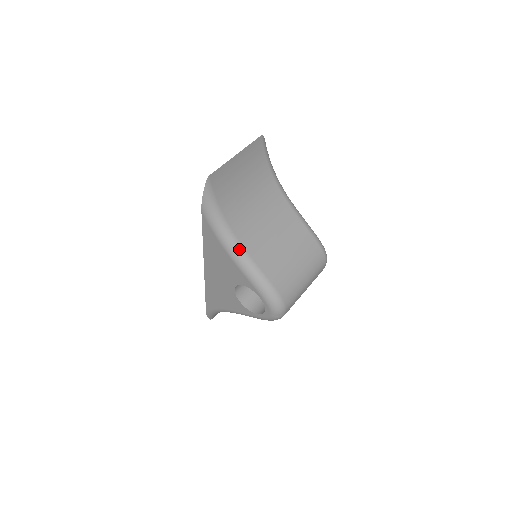
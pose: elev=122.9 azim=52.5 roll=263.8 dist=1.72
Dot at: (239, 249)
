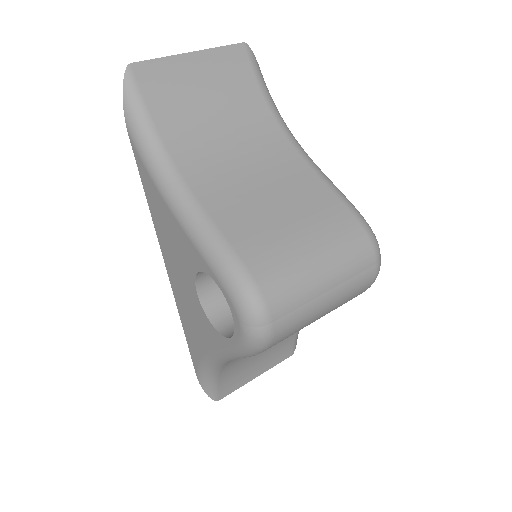
Dot at: (183, 193)
